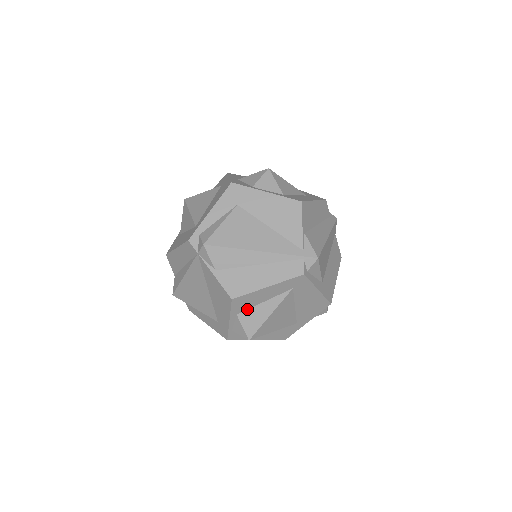
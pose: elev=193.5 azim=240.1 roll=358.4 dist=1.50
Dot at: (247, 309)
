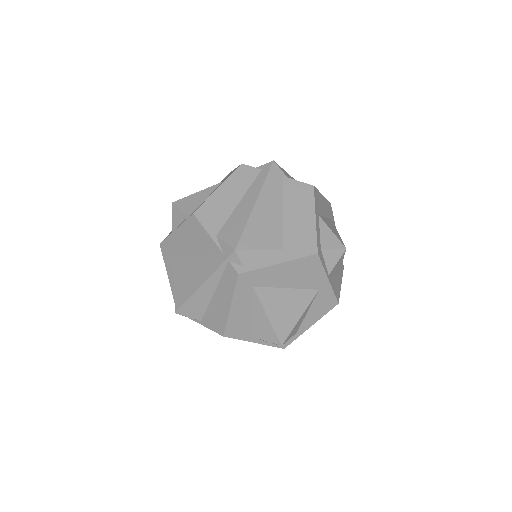
Dot at: (250, 327)
